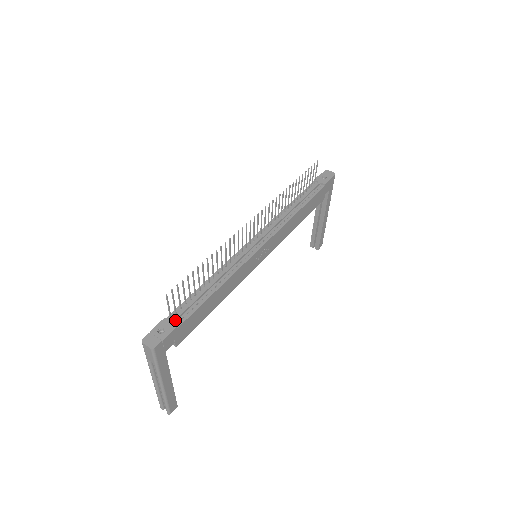
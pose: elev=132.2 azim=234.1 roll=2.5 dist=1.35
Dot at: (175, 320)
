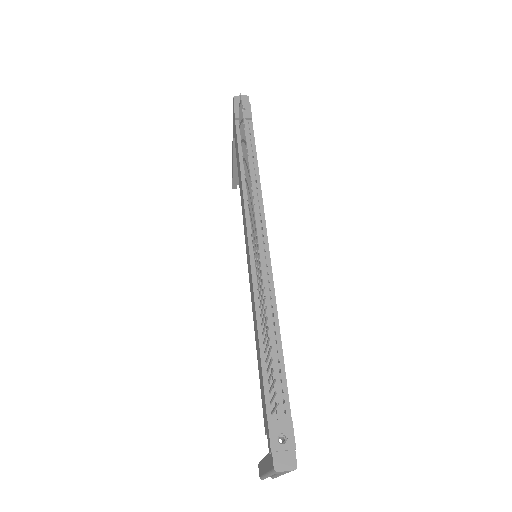
Dot at: (280, 412)
